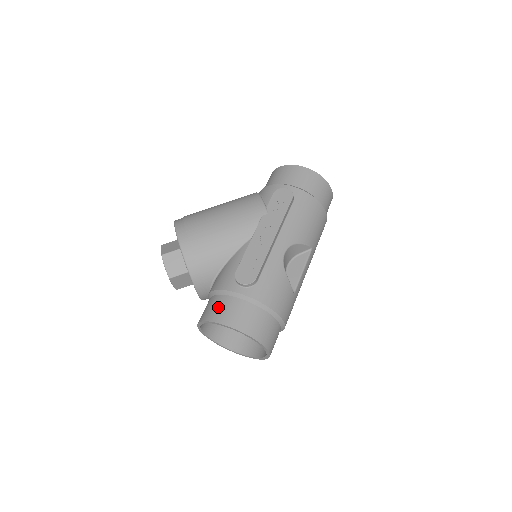
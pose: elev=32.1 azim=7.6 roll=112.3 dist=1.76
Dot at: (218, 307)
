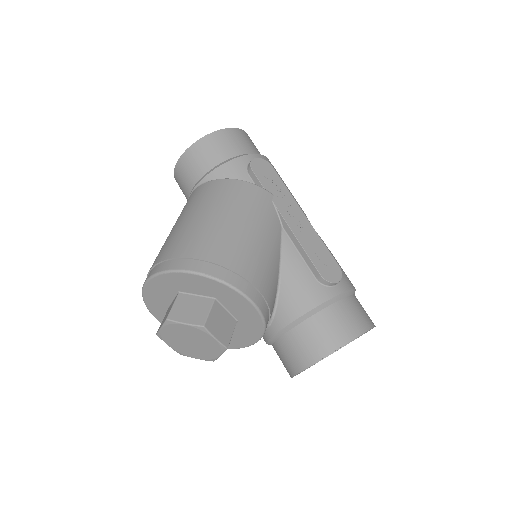
Dot at: (335, 325)
